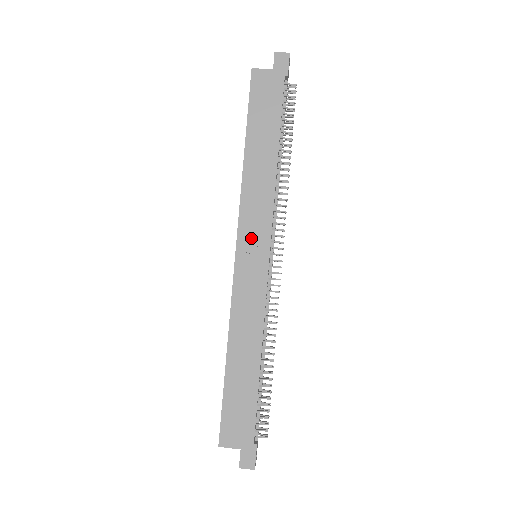
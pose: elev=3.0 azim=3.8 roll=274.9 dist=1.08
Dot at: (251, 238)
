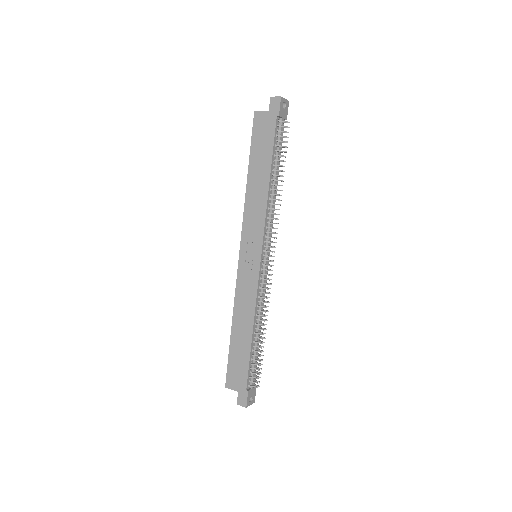
Dot at: (250, 243)
